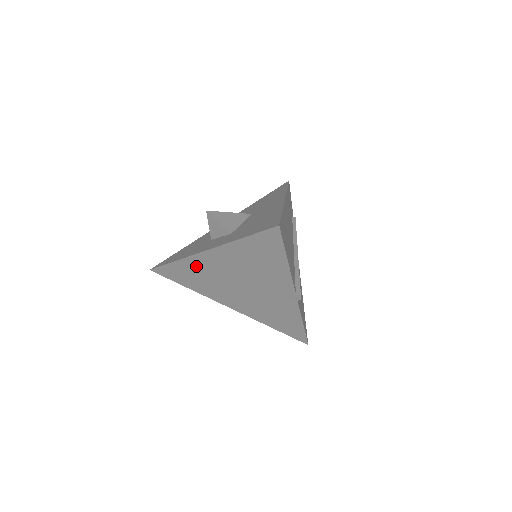
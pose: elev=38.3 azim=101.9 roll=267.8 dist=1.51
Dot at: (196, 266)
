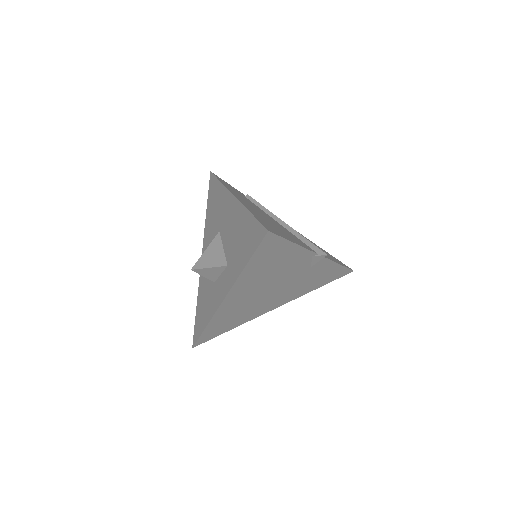
Dot at: (226, 313)
